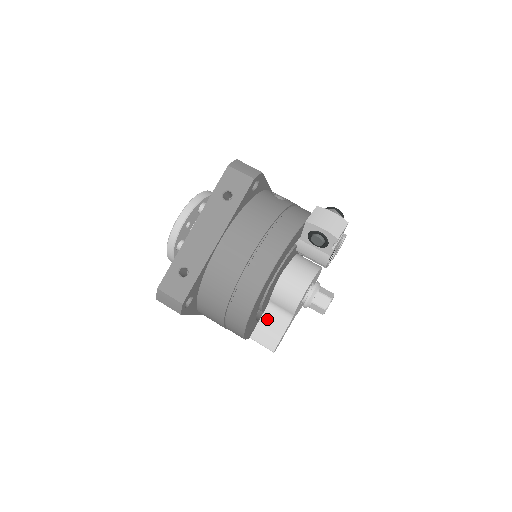
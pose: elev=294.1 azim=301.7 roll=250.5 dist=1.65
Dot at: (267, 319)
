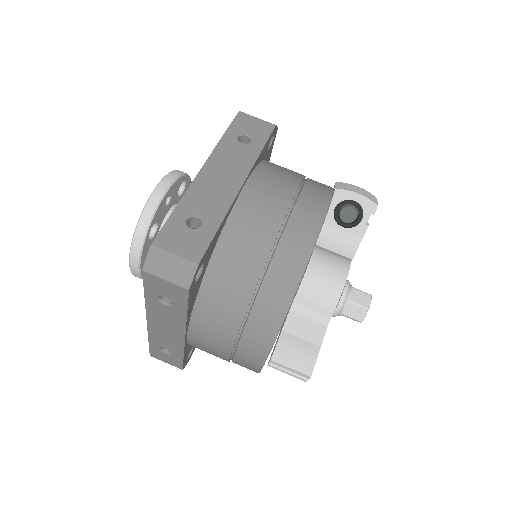
Dot at: (292, 329)
